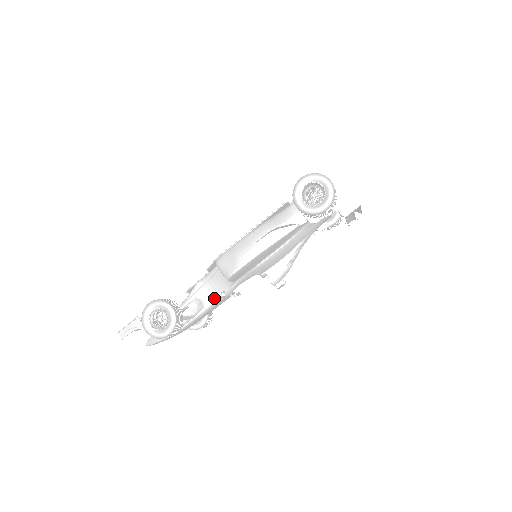
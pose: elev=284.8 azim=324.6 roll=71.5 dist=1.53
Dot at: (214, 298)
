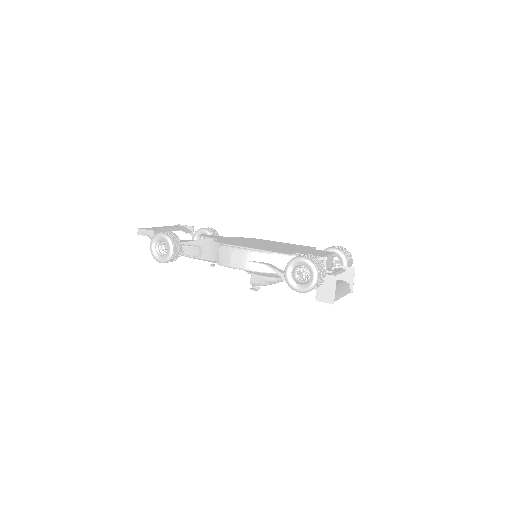
Dot at: (210, 258)
